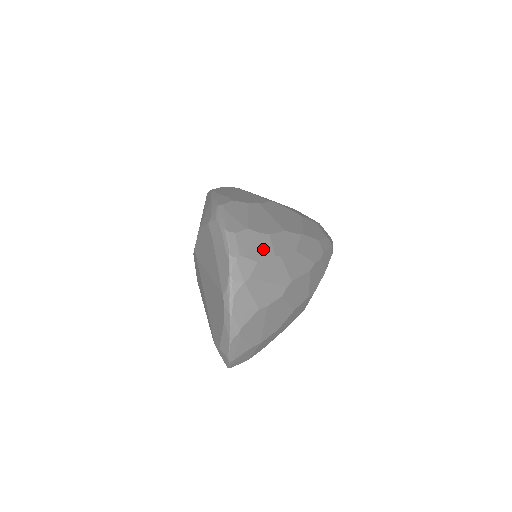
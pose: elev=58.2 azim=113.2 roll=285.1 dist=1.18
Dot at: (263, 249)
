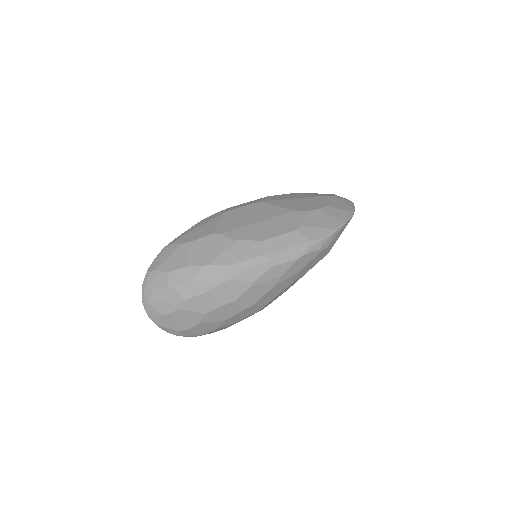
Dot at: (161, 282)
